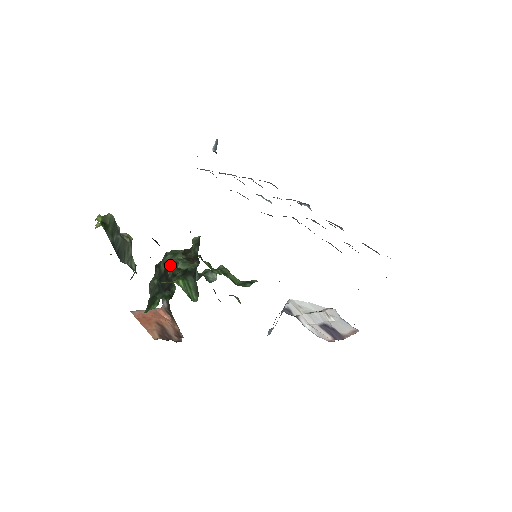
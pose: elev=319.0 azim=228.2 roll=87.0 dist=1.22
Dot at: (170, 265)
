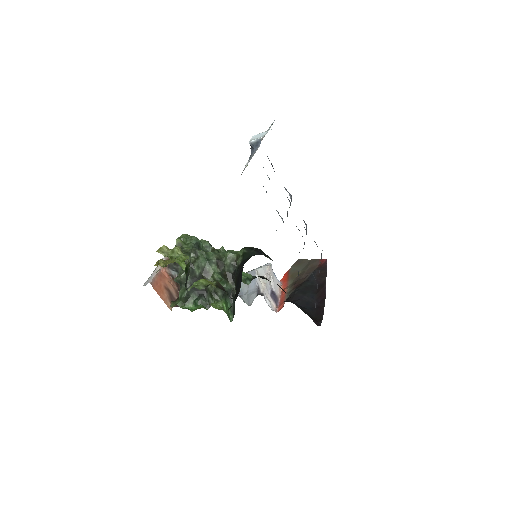
Dot at: (207, 275)
